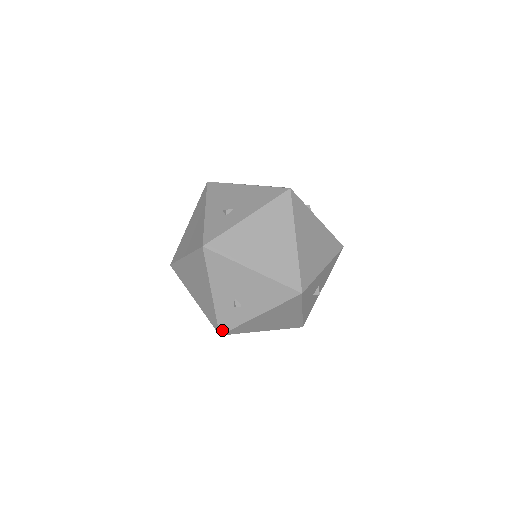
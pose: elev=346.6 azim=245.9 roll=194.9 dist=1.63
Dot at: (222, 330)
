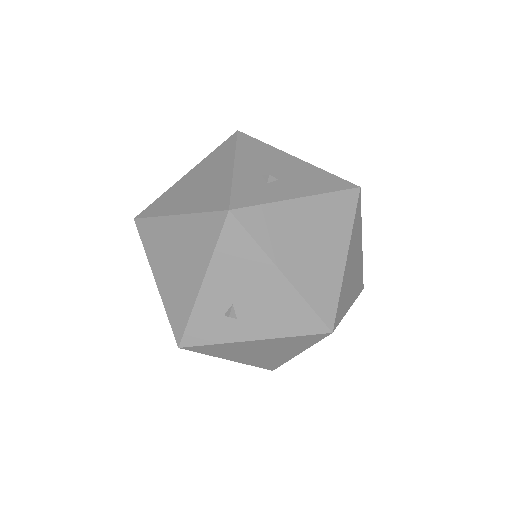
Dot at: (186, 341)
